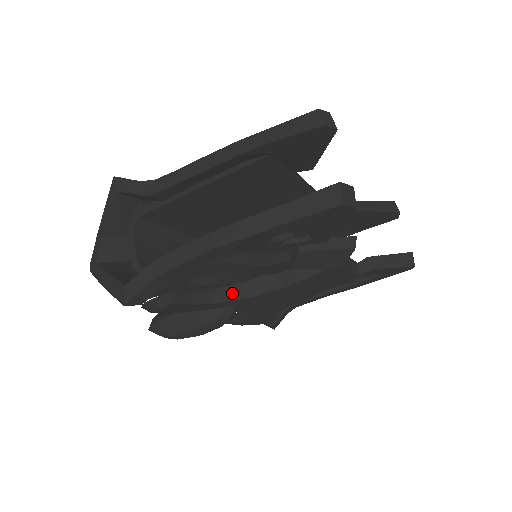
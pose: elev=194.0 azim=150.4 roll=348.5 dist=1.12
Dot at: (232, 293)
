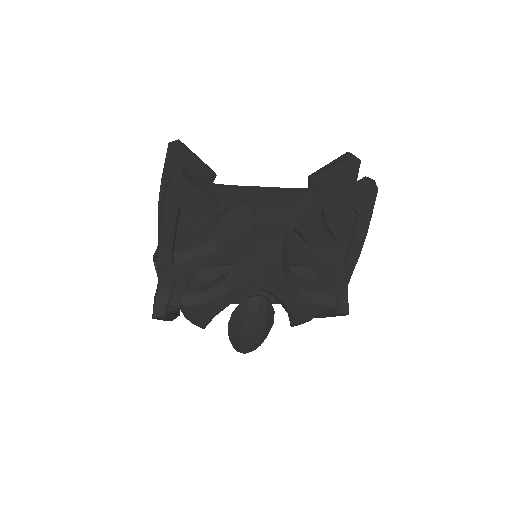
Dot at: (227, 285)
